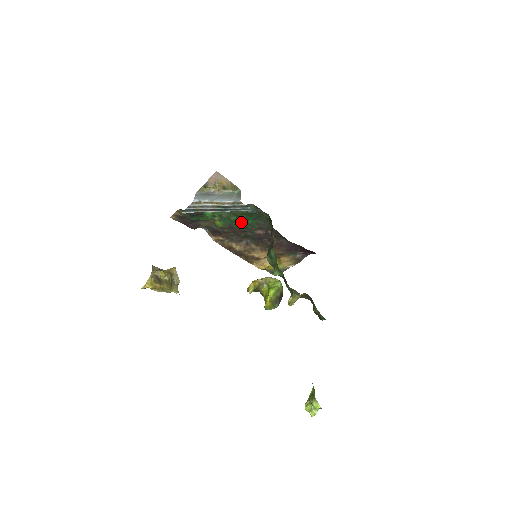
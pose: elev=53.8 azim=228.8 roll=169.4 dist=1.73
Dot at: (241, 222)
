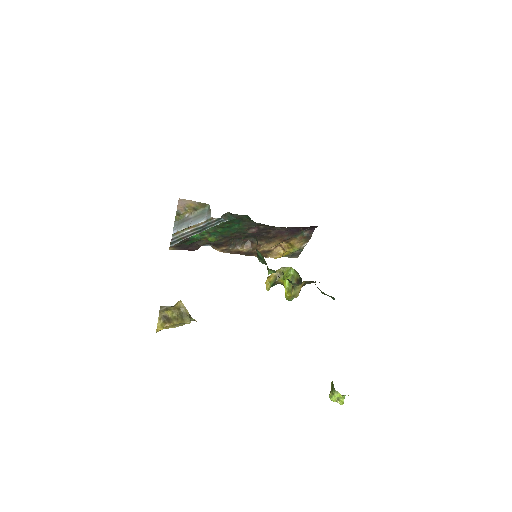
Dot at: (229, 230)
